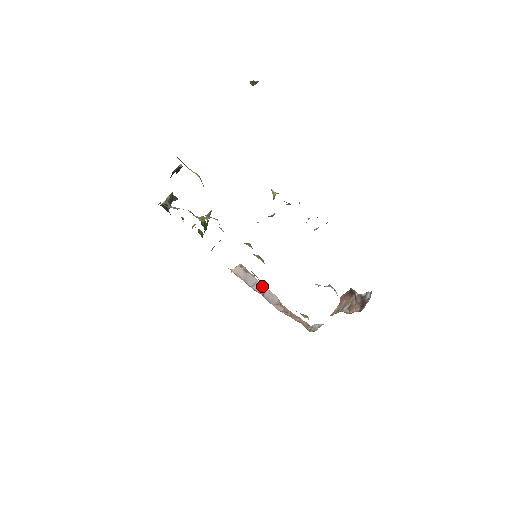
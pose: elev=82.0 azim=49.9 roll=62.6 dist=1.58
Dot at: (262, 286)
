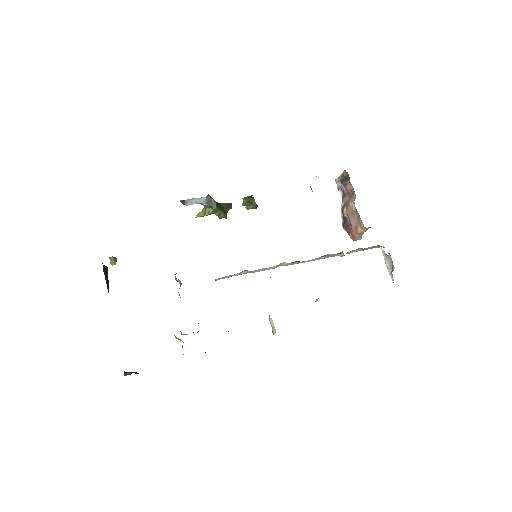
Dot at: occluded
